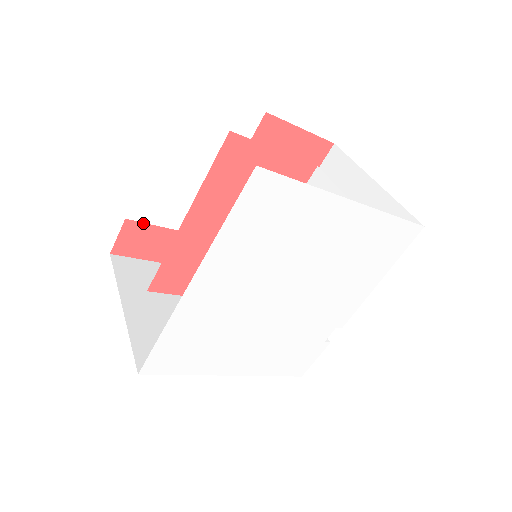
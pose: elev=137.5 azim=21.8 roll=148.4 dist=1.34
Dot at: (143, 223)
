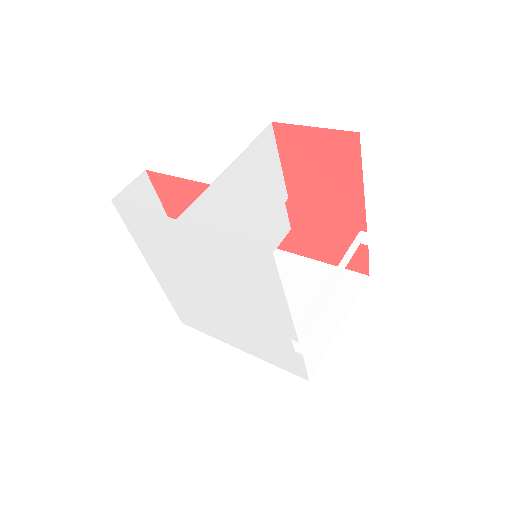
Dot at: occluded
